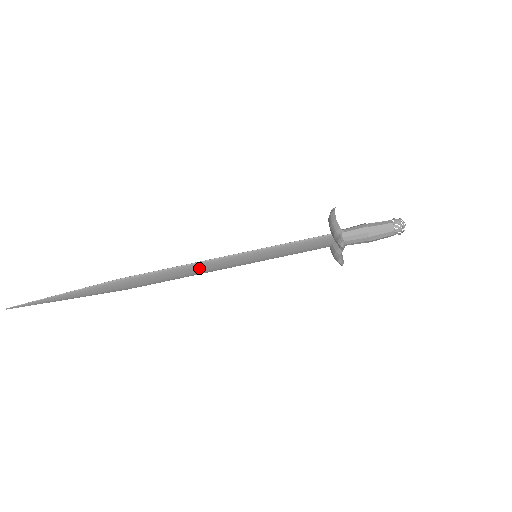
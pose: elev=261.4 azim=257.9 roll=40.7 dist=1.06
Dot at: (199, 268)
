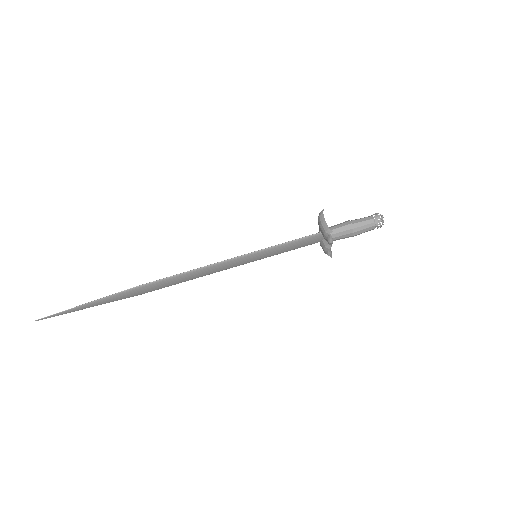
Dot at: (207, 271)
